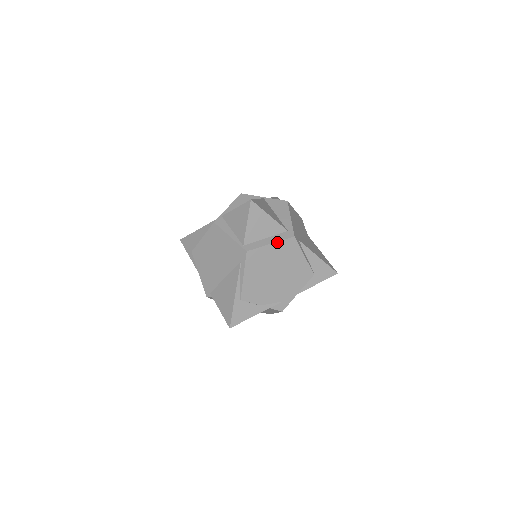
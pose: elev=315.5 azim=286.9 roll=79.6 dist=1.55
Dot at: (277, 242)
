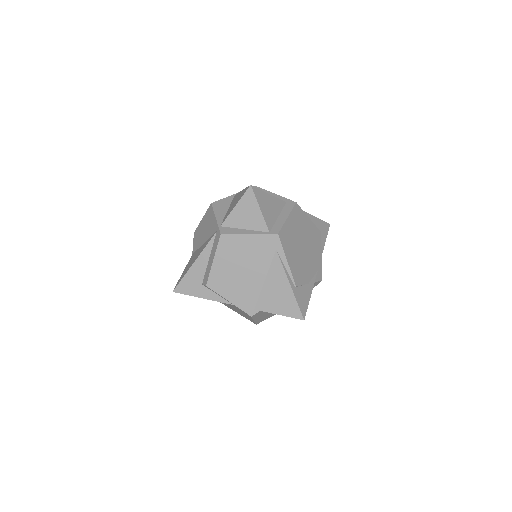
Dot at: (290, 214)
